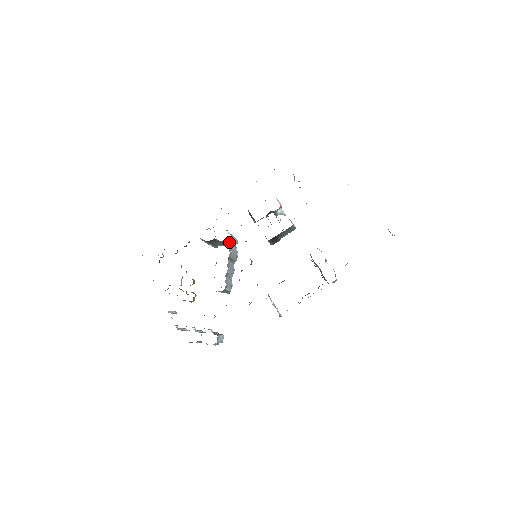
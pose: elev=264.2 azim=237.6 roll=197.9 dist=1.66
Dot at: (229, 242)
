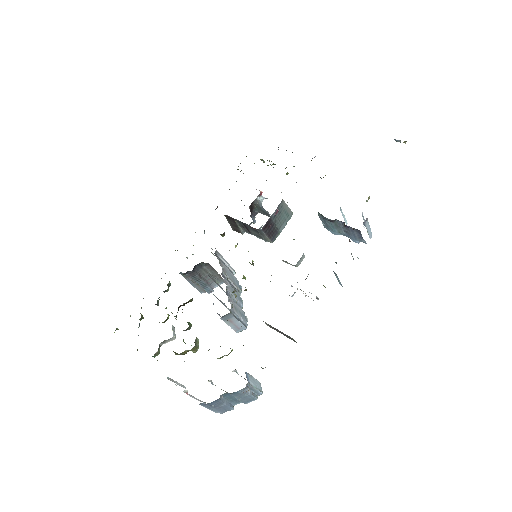
Dot at: (217, 258)
